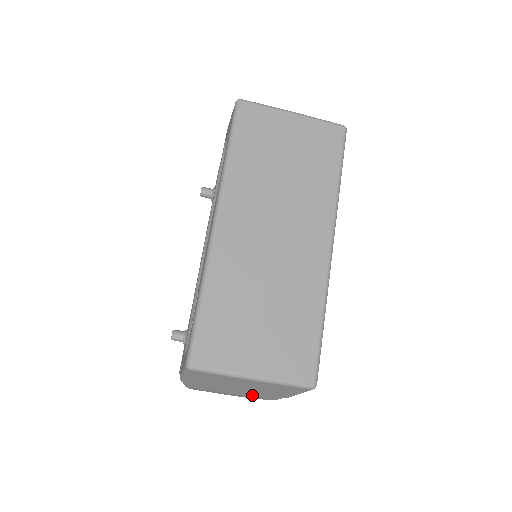
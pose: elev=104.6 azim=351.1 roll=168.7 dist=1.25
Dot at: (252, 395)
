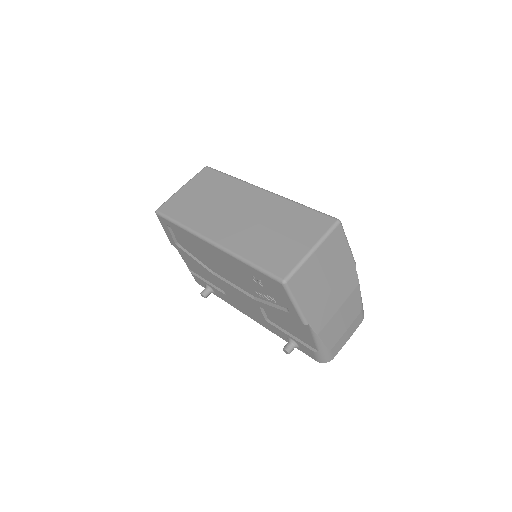
Dot at: (345, 291)
